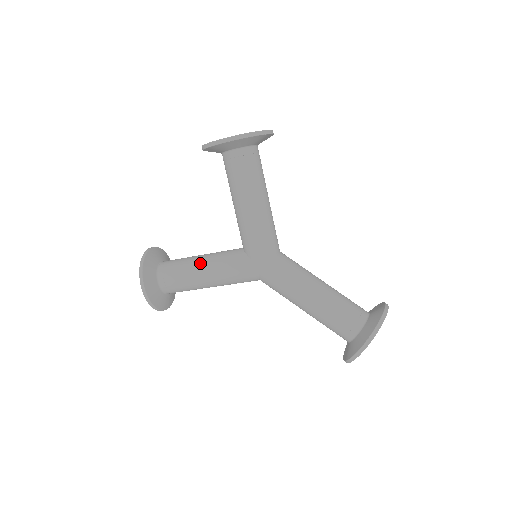
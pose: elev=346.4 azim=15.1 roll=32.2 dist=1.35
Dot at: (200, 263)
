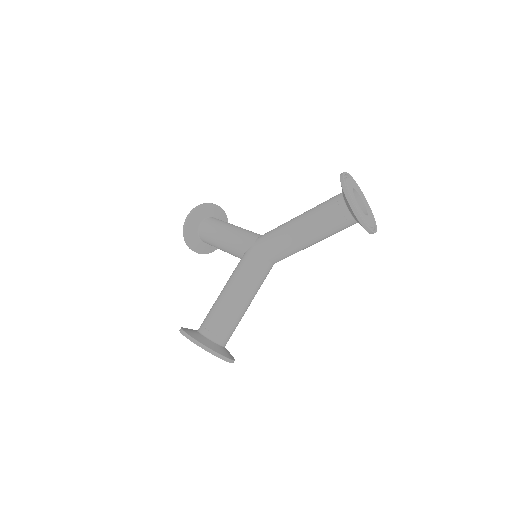
Dot at: (221, 292)
